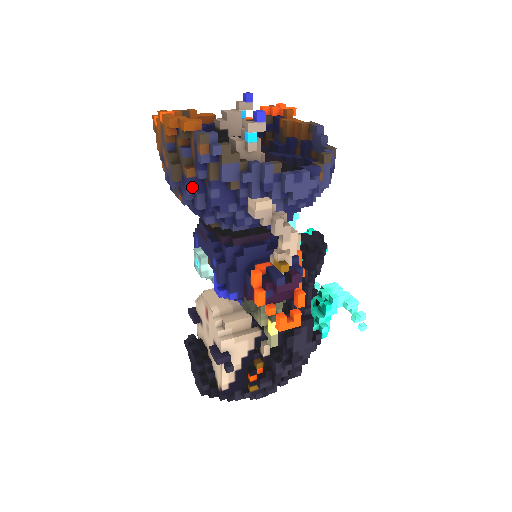
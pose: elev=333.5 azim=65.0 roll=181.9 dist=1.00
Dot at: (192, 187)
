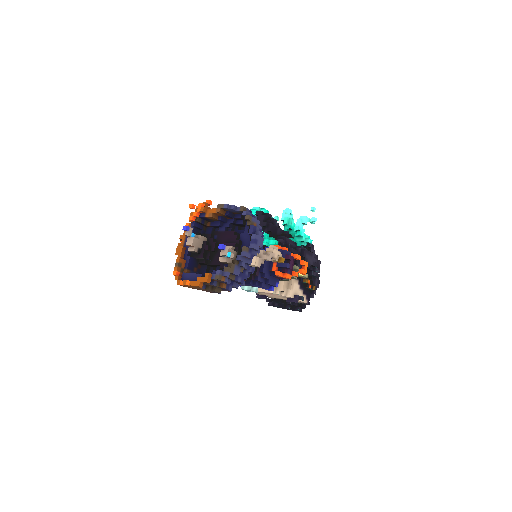
Dot at: (229, 287)
